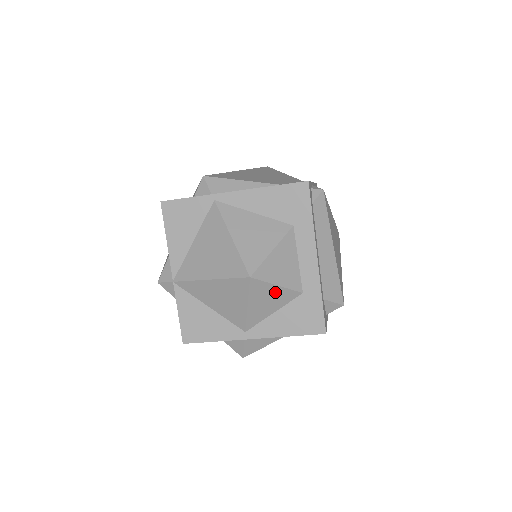
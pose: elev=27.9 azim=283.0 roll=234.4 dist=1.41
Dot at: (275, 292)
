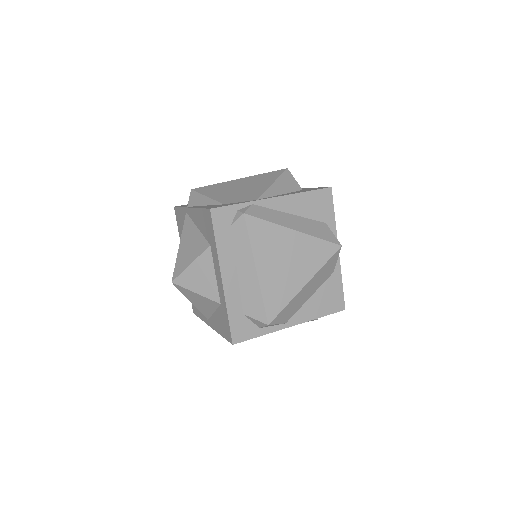
Dot at: (199, 297)
